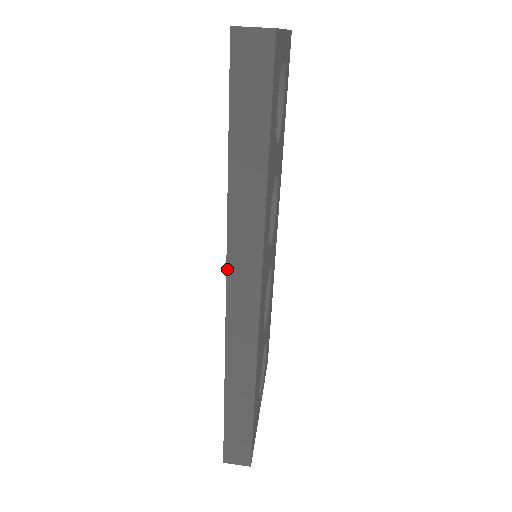
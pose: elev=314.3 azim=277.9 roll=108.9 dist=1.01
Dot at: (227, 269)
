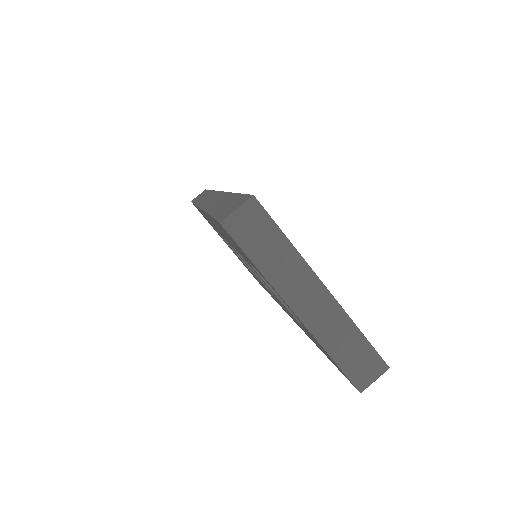
Dot at: occluded
